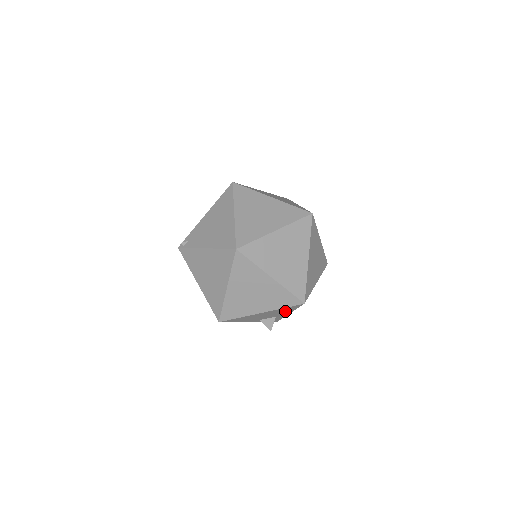
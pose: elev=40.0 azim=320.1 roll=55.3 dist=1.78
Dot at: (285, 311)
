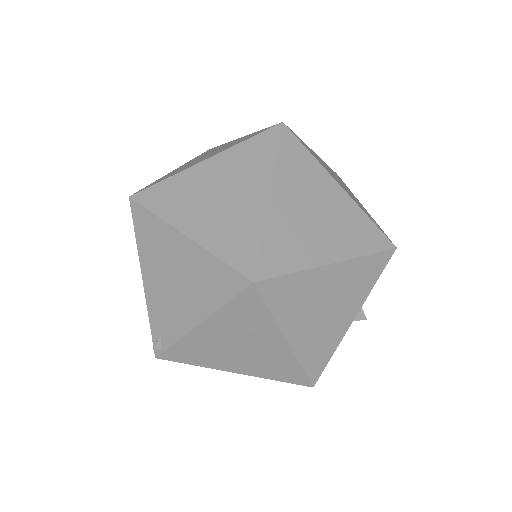
Dot at: occluded
